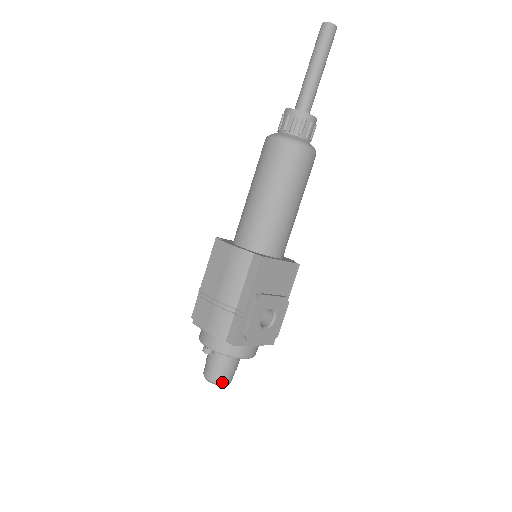
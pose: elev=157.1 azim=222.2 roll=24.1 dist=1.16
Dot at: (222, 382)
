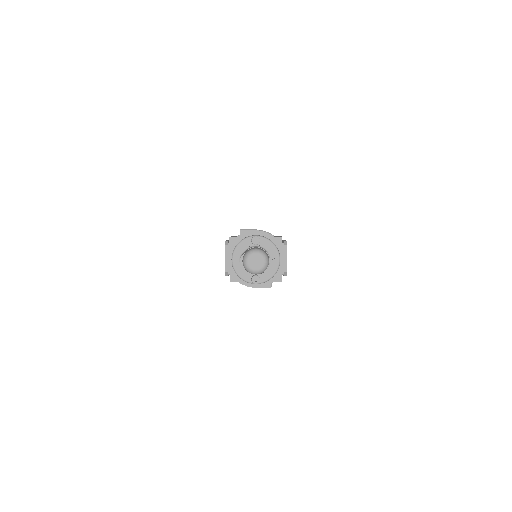
Dot at: occluded
